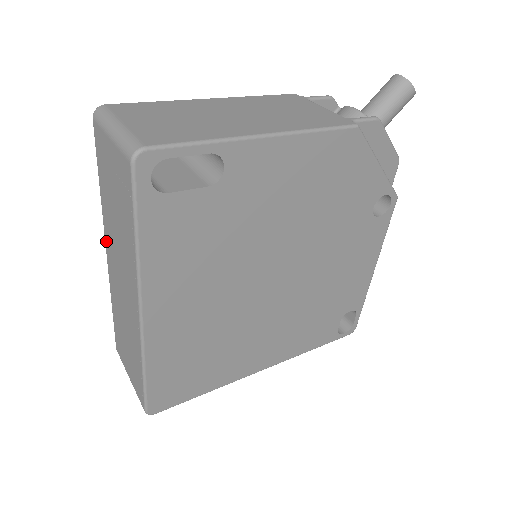
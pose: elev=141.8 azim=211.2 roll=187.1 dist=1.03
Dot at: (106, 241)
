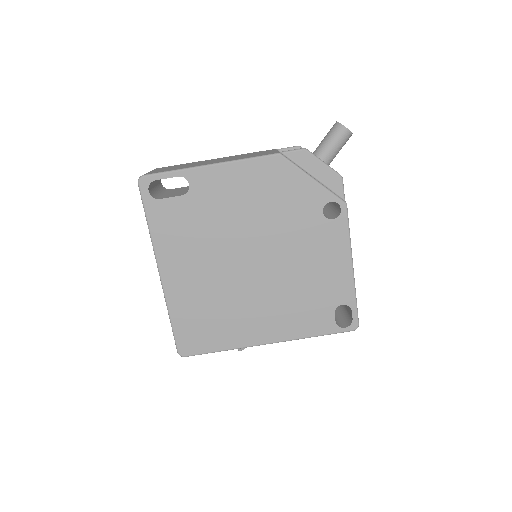
Dot at: occluded
